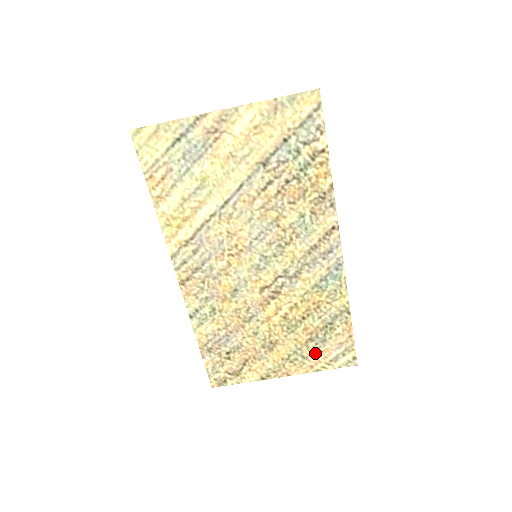
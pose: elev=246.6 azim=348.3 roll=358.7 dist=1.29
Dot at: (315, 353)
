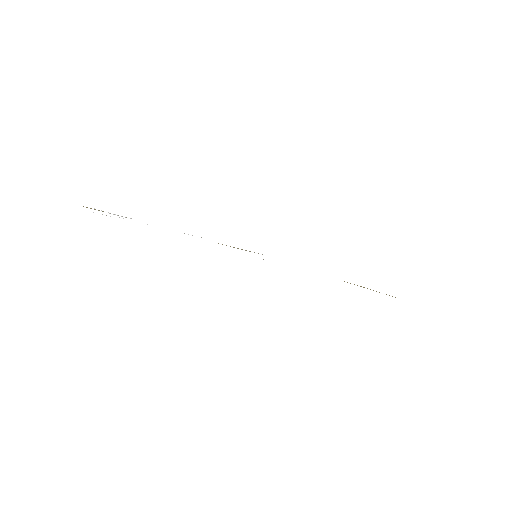
Dot at: occluded
